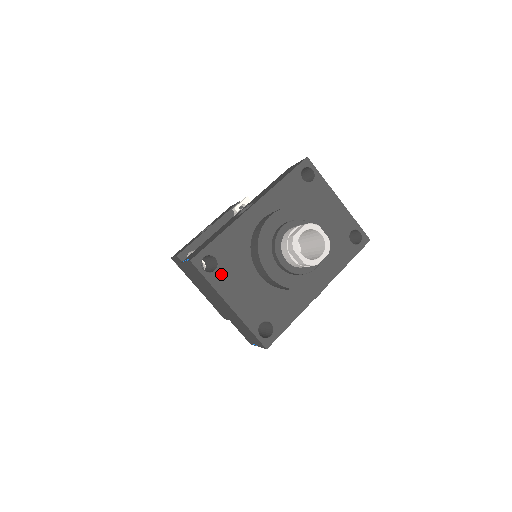
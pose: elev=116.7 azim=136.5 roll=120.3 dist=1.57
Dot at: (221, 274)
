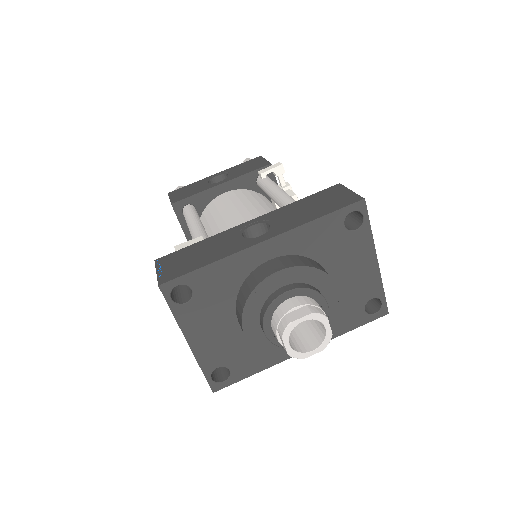
Dot at: (191, 309)
